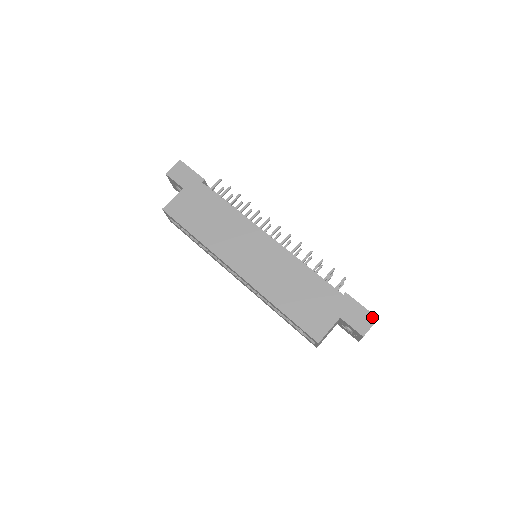
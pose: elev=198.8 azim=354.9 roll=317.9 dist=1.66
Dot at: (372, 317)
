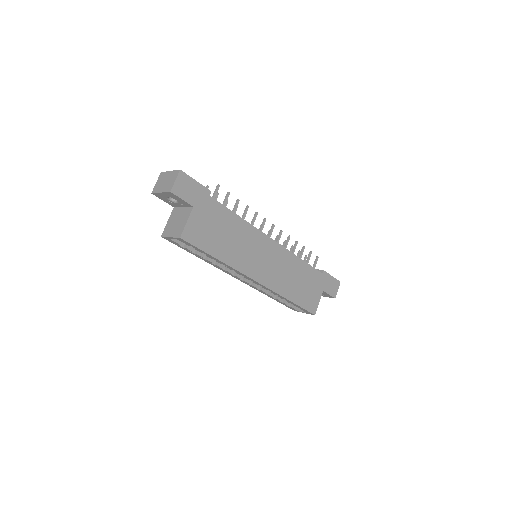
Dot at: (338, 283)
